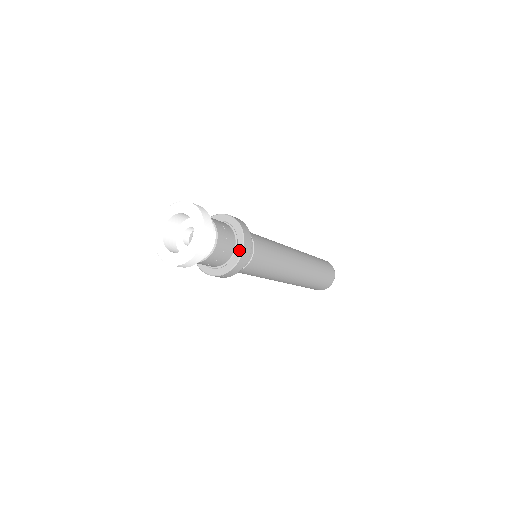
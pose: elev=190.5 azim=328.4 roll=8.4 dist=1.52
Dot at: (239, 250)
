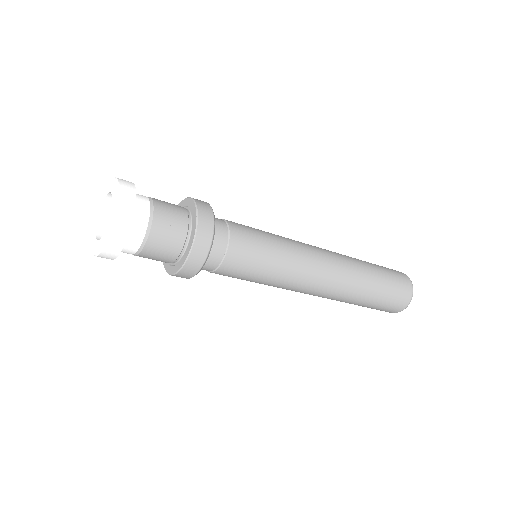
Dot at: (184, 257)
